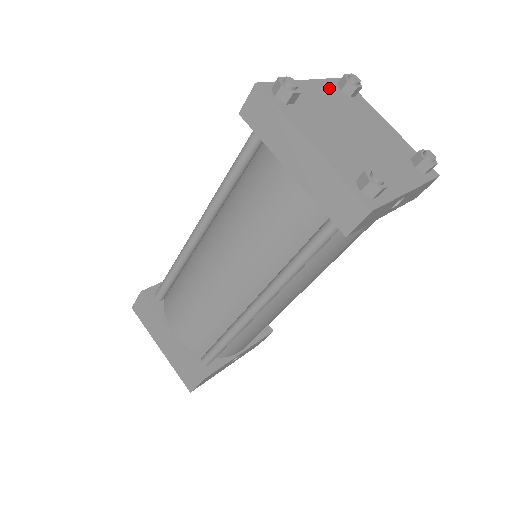
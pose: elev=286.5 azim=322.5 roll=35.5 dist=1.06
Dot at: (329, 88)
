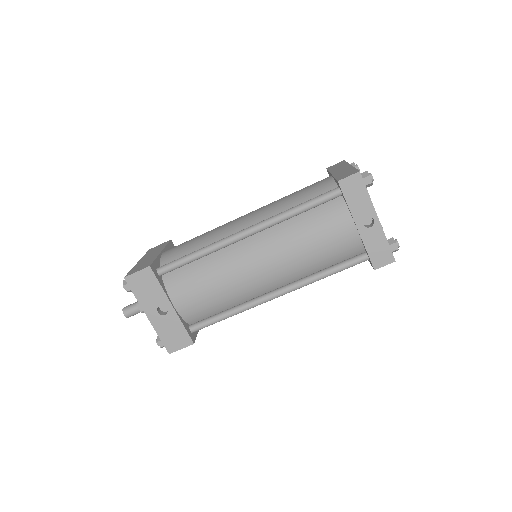
Dot at: occluded
